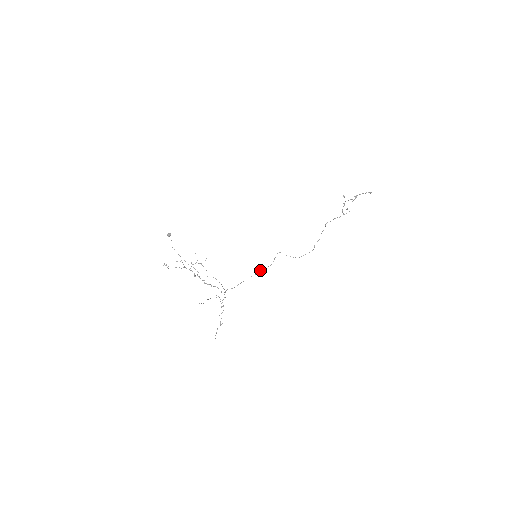
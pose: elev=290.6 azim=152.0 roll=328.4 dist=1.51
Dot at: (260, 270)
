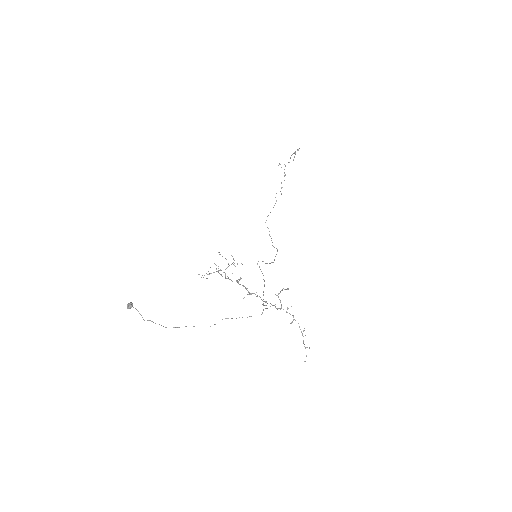
Dot at: (263, 279)
